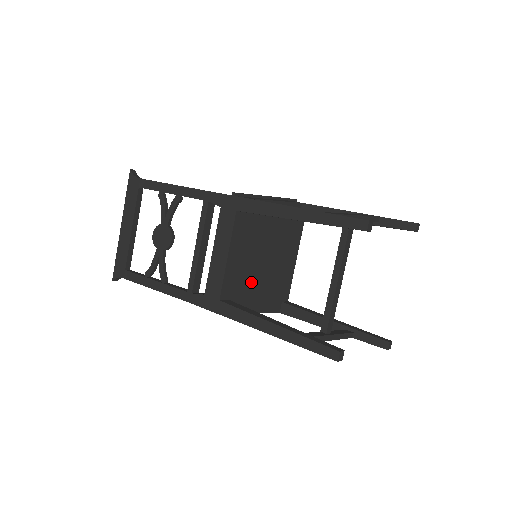
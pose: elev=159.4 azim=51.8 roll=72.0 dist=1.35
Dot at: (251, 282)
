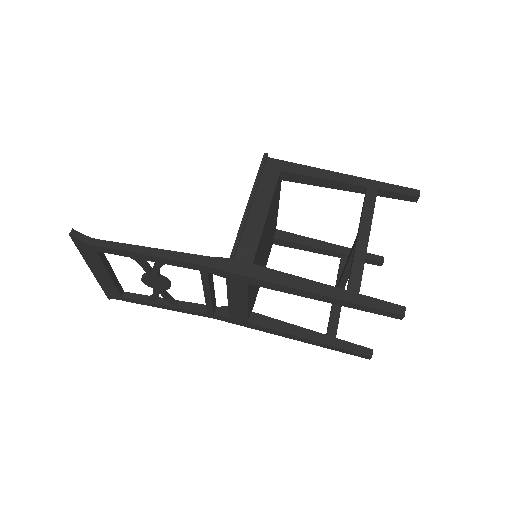
Dot at: occluded
